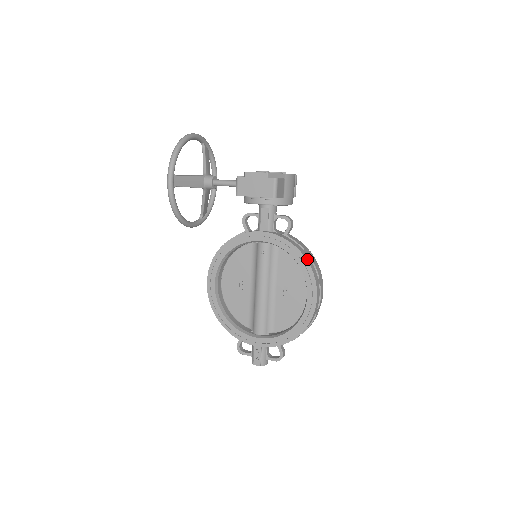
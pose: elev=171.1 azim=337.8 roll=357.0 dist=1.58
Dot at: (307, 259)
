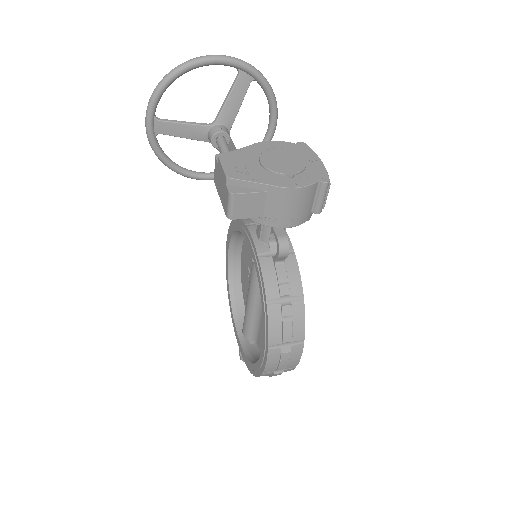
Dot at: (270, 313)
